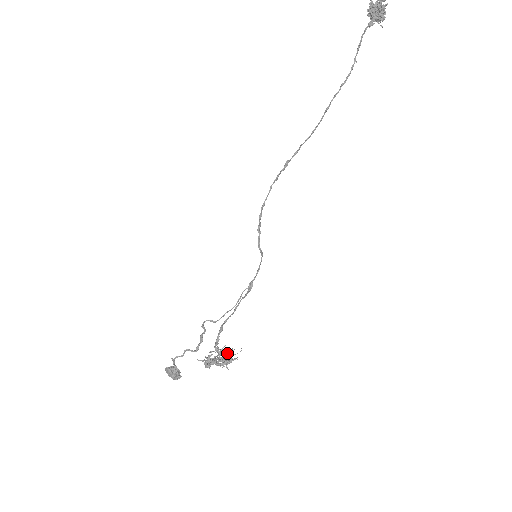
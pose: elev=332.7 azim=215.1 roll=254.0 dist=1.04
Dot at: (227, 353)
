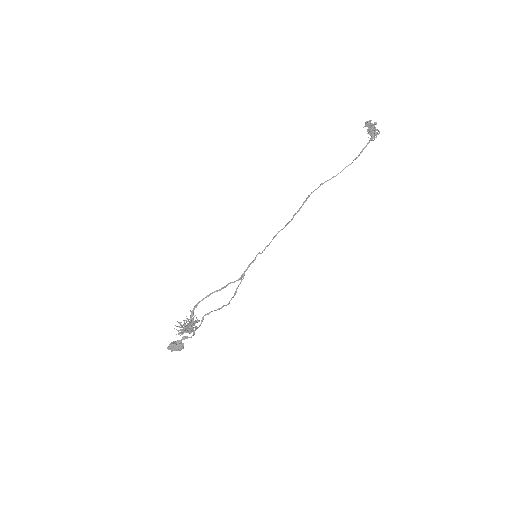
Dot at: occluded
